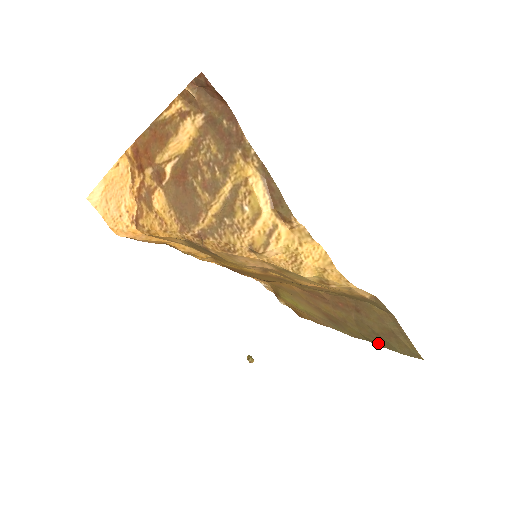
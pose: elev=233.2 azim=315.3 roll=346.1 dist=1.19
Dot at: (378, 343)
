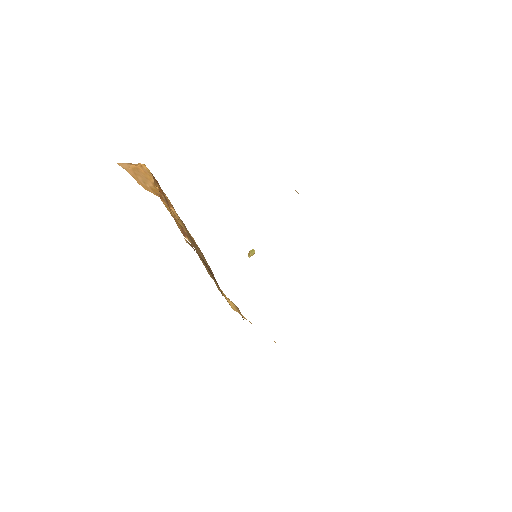
Dot at: occluded
